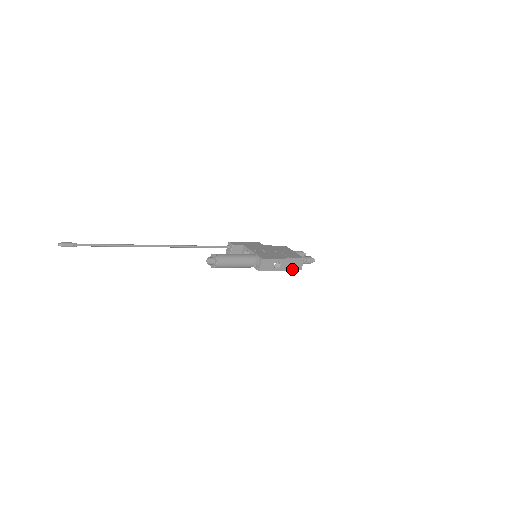
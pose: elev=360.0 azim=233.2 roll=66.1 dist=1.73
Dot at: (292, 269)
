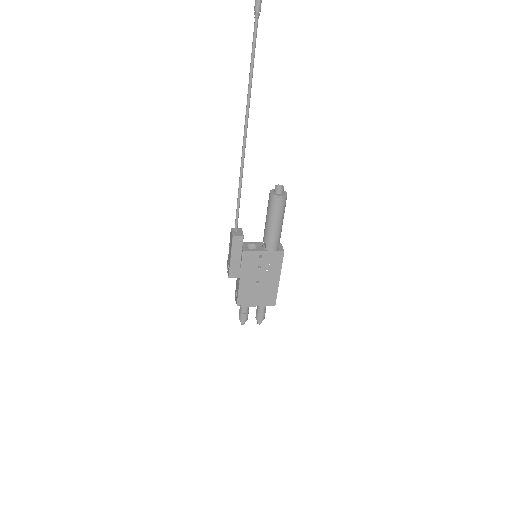
Dot at: (276, 293)
